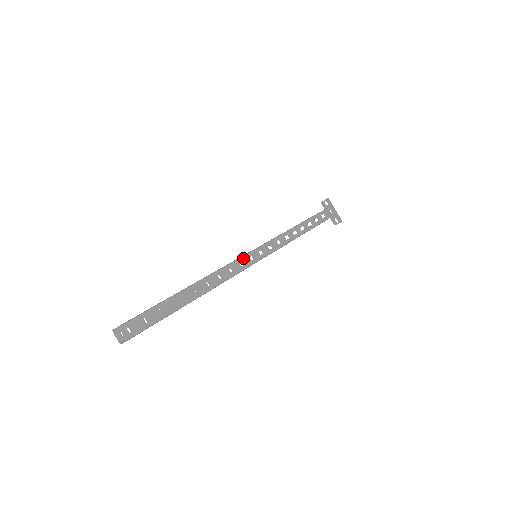
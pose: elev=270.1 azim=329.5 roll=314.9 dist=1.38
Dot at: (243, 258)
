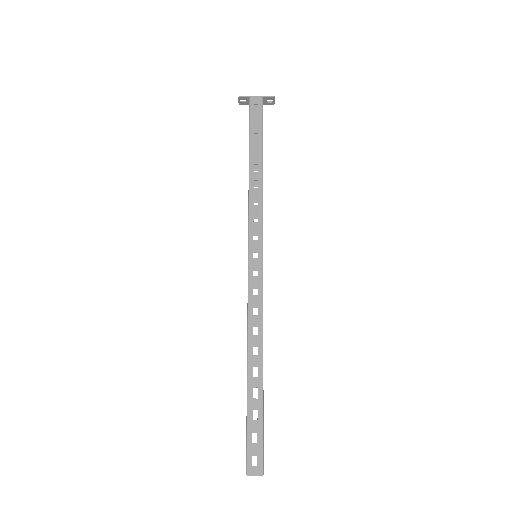
Dot at: (250, 280)
